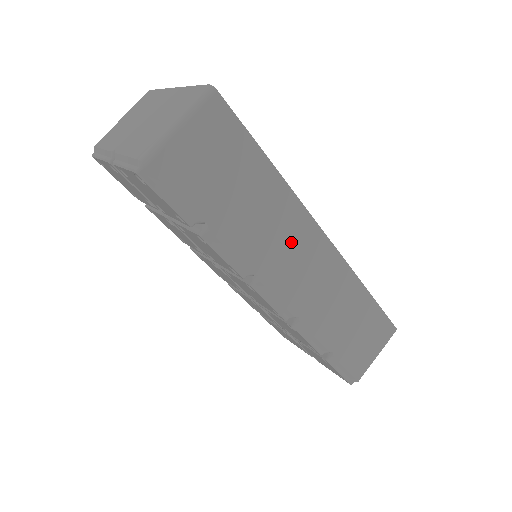
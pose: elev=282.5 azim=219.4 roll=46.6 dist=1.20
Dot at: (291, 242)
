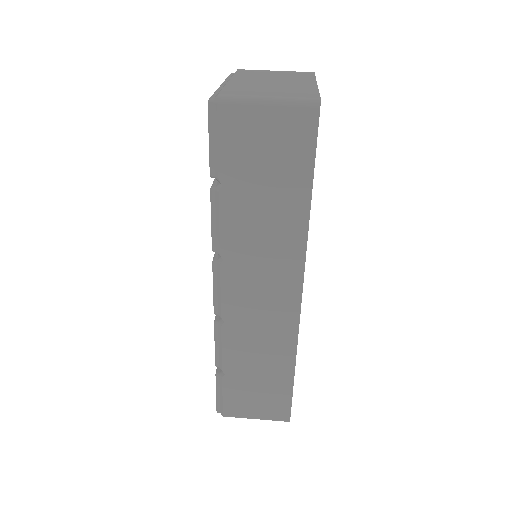
Dot at: (270, 268)
